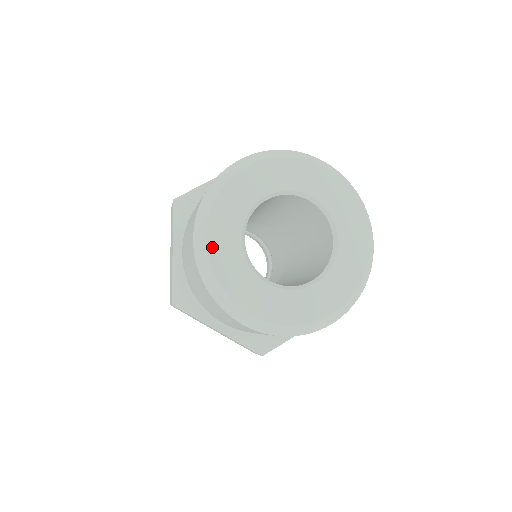
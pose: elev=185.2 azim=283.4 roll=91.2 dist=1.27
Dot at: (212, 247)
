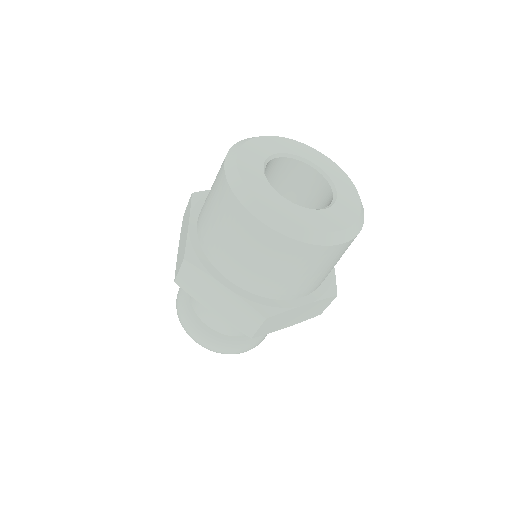
Dot at: (241, 166)
